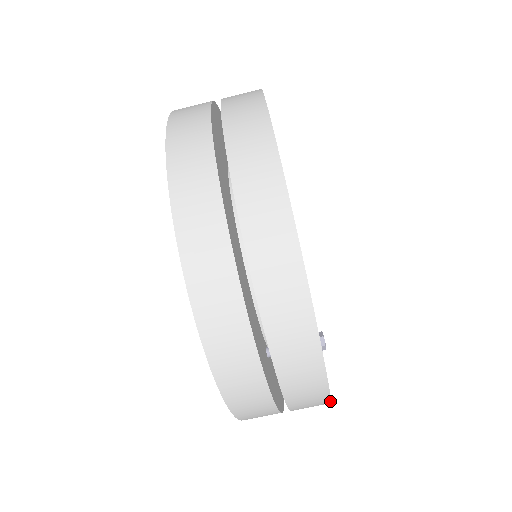
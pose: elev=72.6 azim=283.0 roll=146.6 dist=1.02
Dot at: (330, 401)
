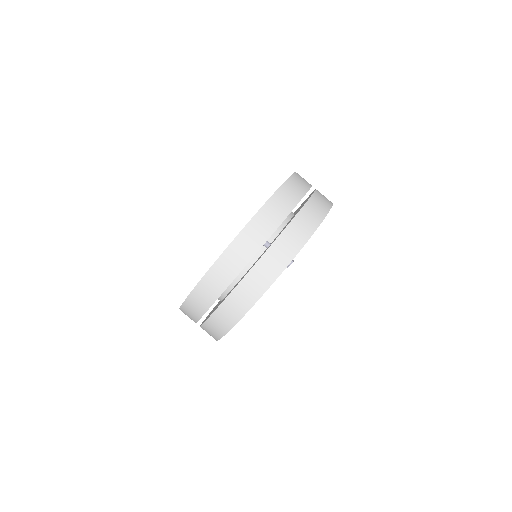
Dot at: (280, 274)
